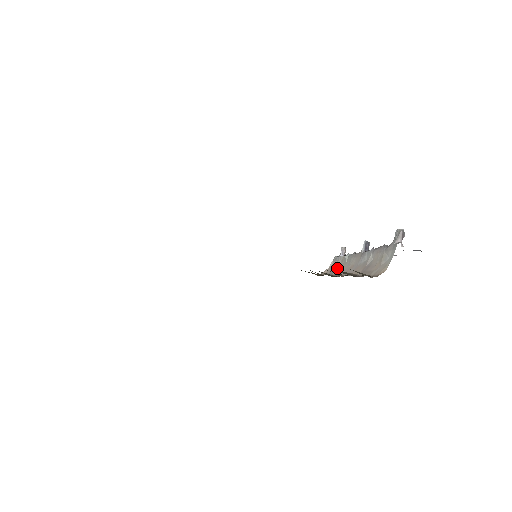
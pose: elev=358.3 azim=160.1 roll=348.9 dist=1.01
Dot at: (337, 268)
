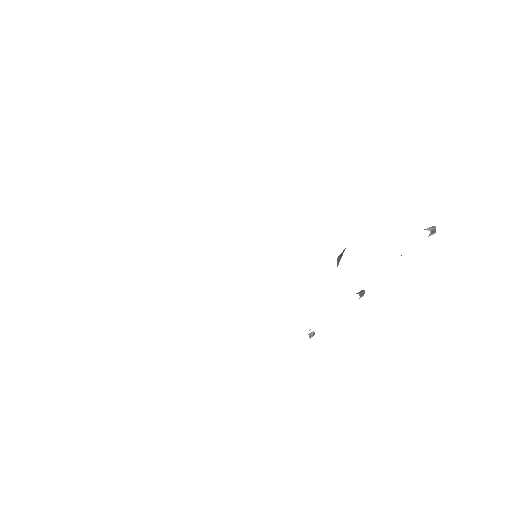
Dot at: occluded
